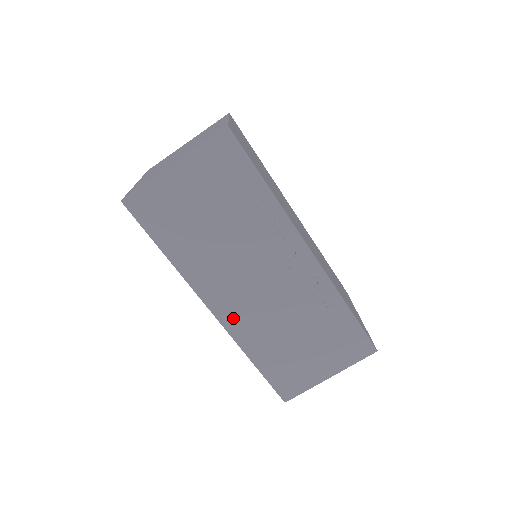
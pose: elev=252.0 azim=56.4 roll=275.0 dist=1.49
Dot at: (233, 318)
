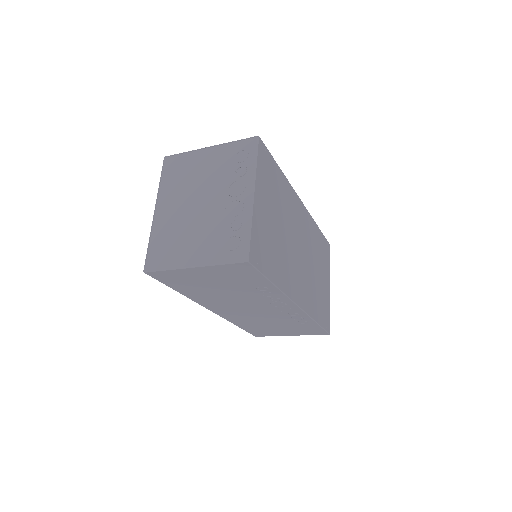
Dot at: (227, 314)
